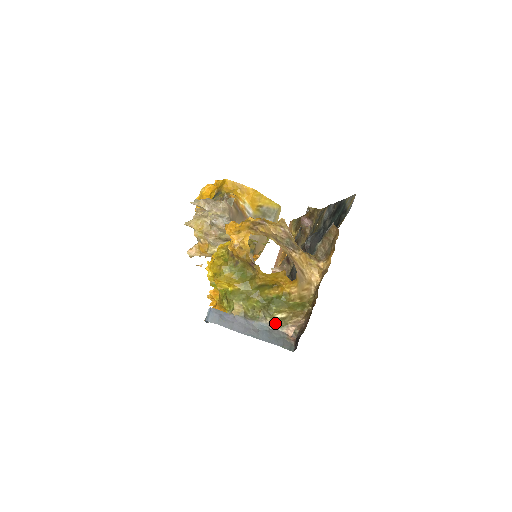
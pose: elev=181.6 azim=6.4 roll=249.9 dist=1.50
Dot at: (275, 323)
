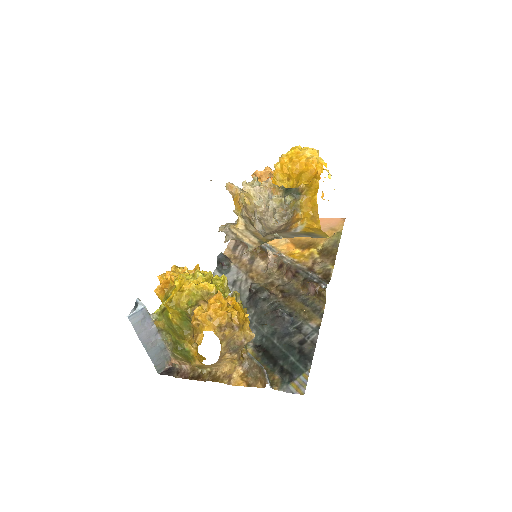
Dot at: (171, 351)
